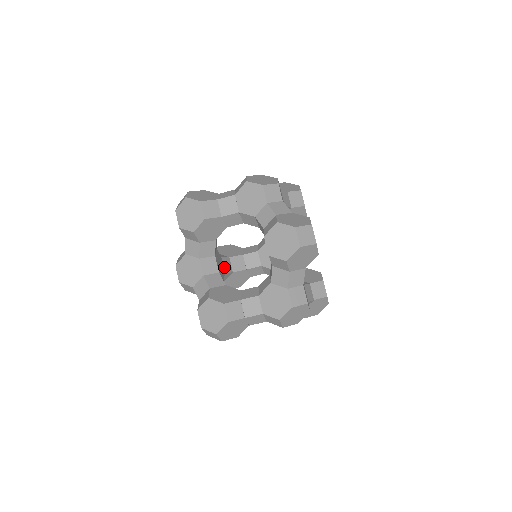
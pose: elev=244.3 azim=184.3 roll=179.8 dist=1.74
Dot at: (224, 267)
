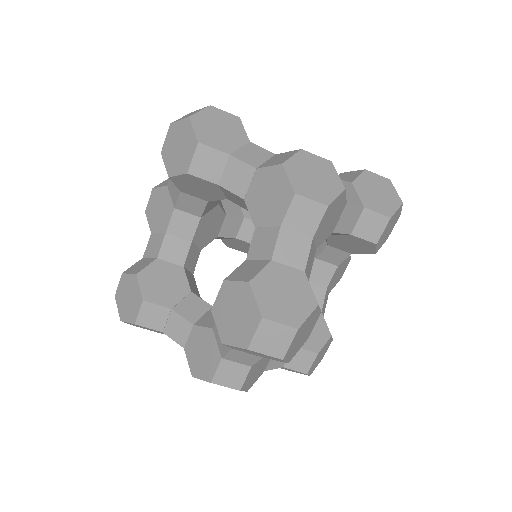
Dot at: (222, 228)
